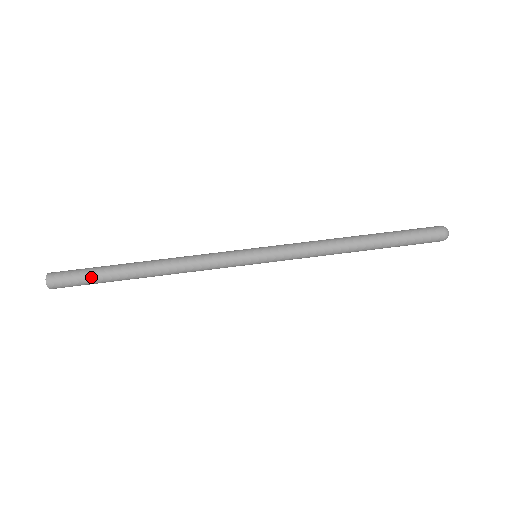
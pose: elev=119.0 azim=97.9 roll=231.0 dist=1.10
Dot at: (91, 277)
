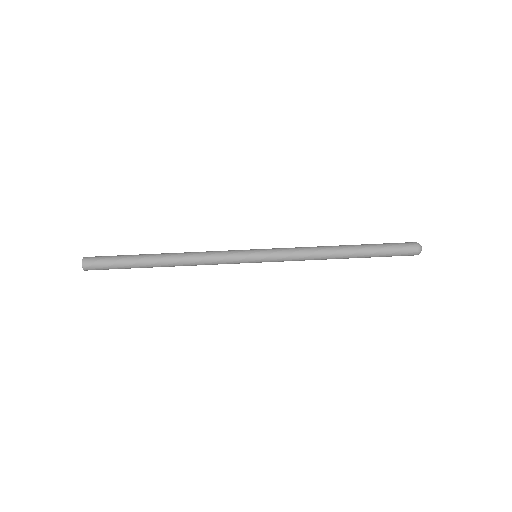
Dot at: (119, 267)
